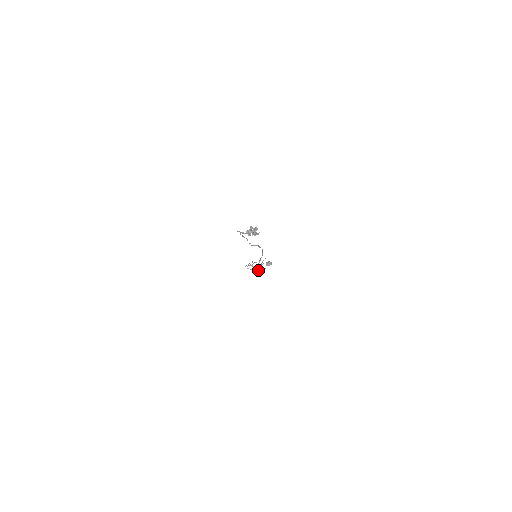
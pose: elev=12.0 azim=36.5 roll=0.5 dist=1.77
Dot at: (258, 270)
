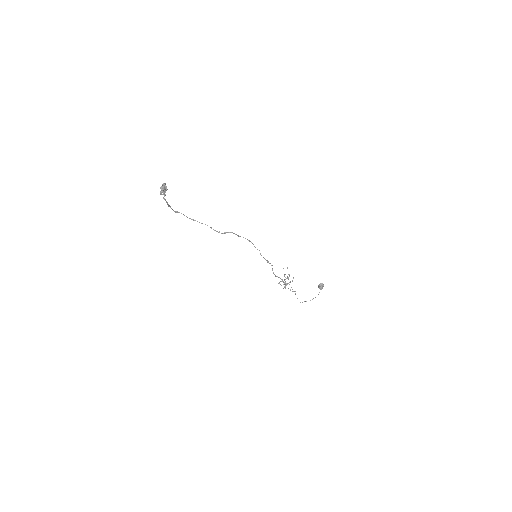
Dot at: occluded
